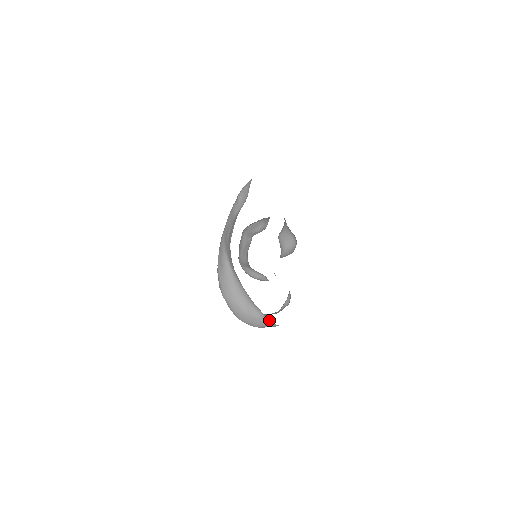
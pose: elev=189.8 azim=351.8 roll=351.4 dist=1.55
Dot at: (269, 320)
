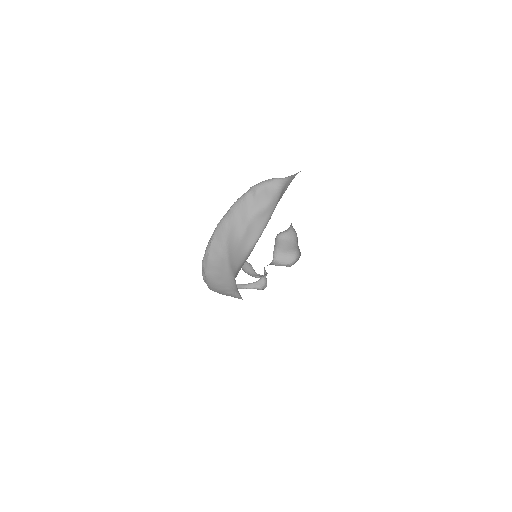
Dot at: (241, 298)
